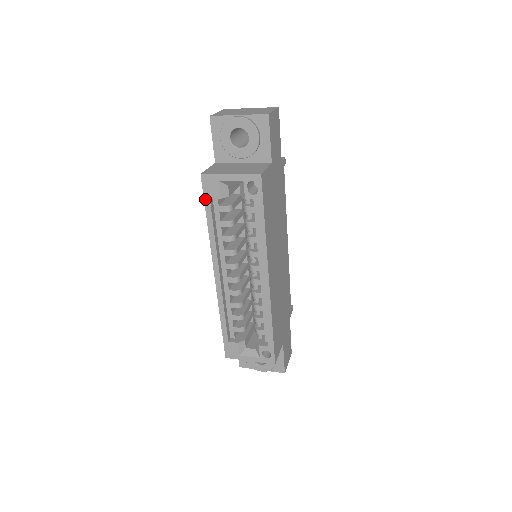
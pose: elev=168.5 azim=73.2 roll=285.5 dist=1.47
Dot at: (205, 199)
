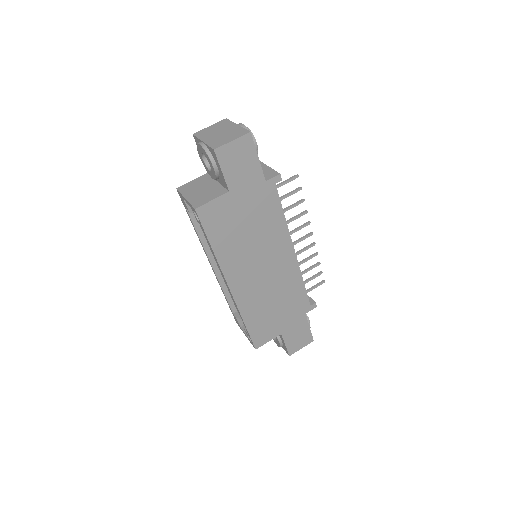
Dot at: (185, 208)
